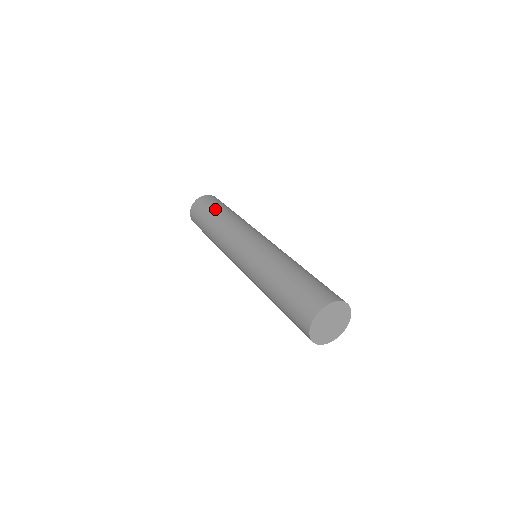
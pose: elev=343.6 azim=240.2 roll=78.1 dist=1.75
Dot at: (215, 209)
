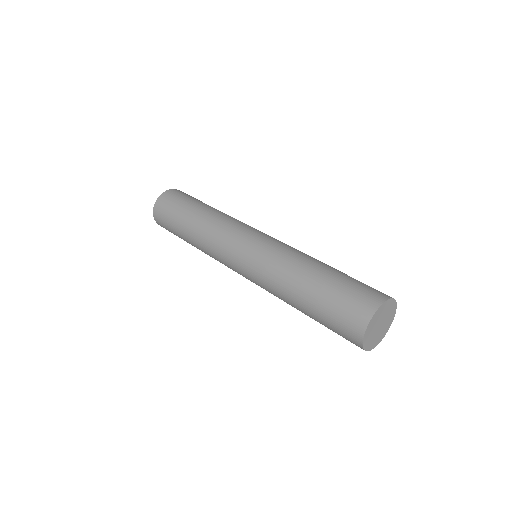
Dot at: (185, 209)
